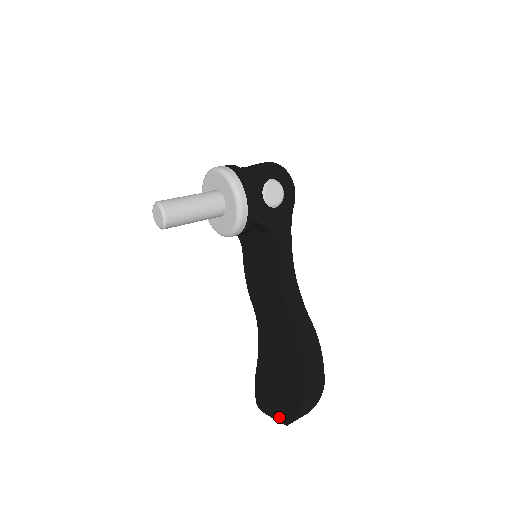
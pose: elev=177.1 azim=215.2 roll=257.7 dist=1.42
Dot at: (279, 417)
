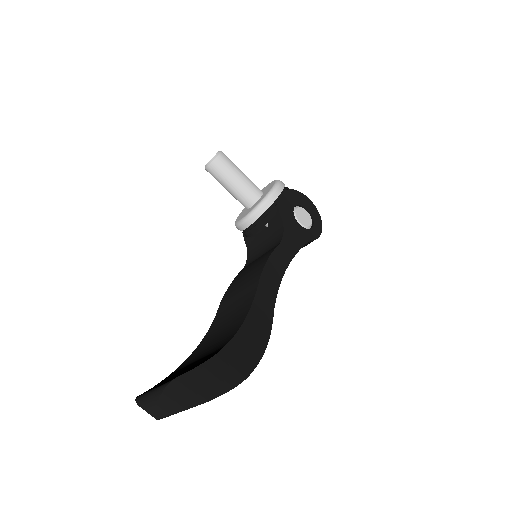
Dot at: (160, 385)
